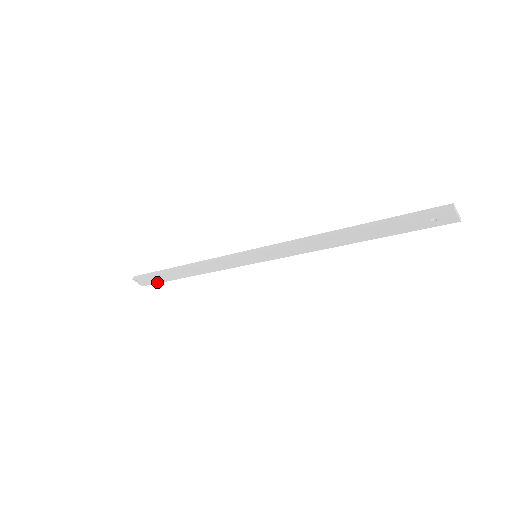
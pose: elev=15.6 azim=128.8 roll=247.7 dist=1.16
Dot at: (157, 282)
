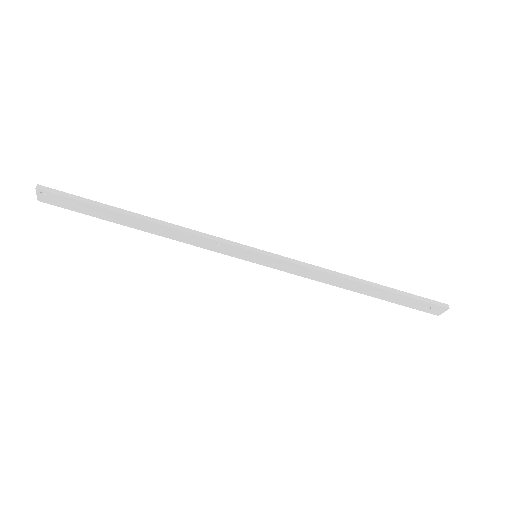
Dot at: (75, 210)
